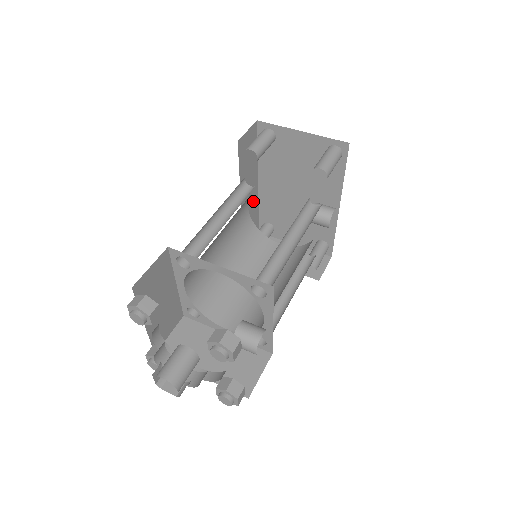
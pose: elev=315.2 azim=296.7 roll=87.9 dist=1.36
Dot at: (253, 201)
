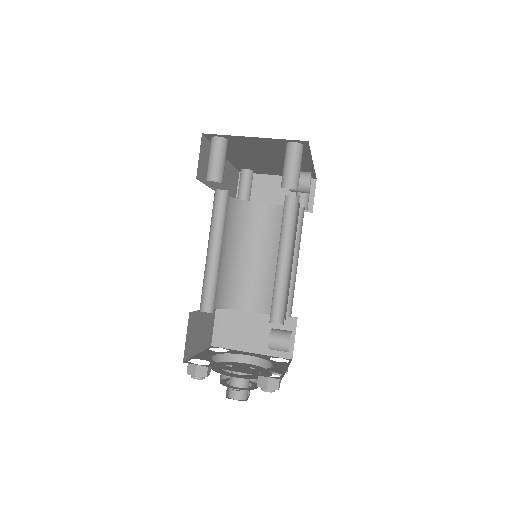
Dot at: (226, 171)
